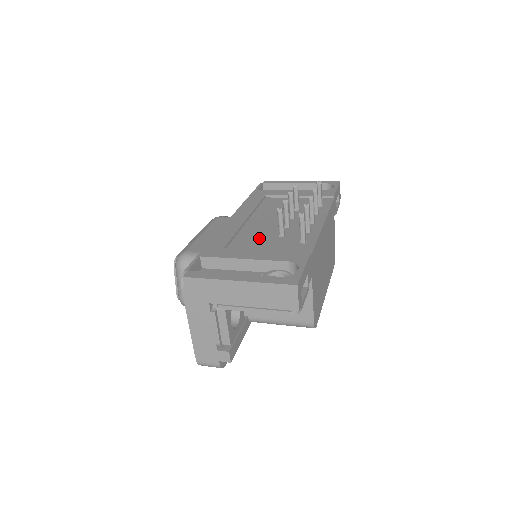
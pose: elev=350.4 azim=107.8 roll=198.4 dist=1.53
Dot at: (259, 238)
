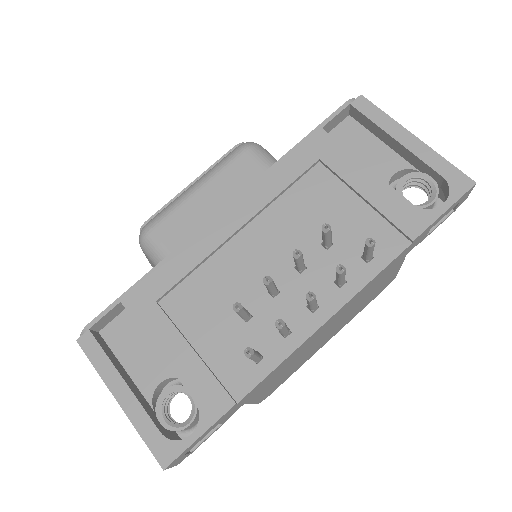
Dot at: (216, 299)
